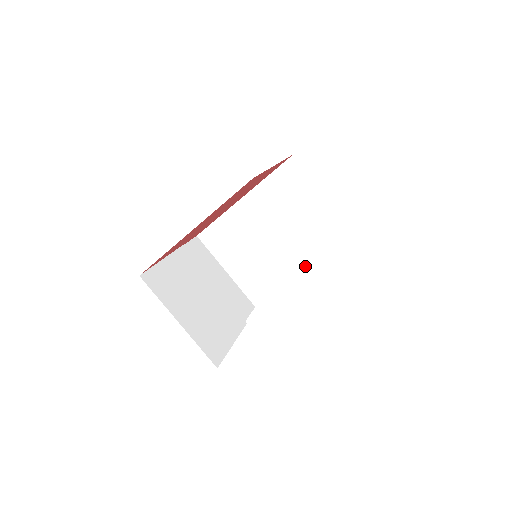
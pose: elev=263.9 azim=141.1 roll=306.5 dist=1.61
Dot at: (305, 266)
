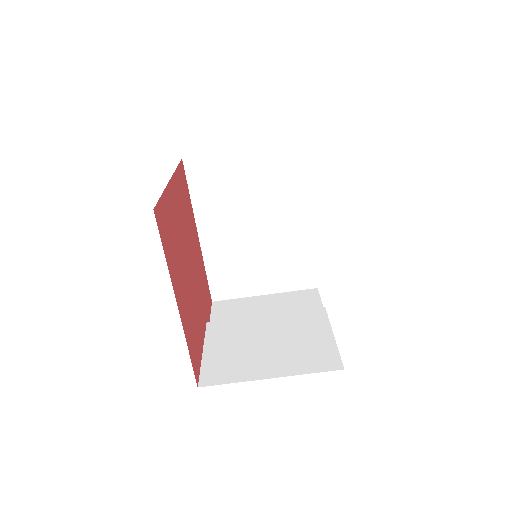
Dot at: (304, 213)
